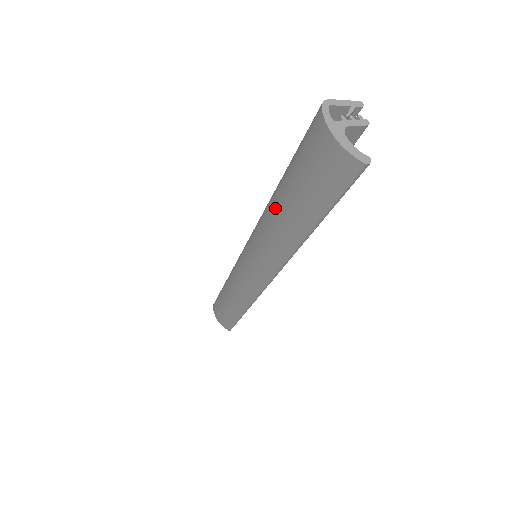
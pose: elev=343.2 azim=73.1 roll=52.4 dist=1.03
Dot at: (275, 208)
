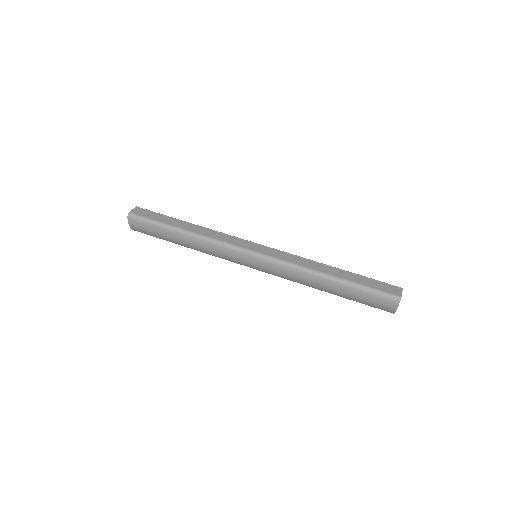
Dot at: (325, 285)
